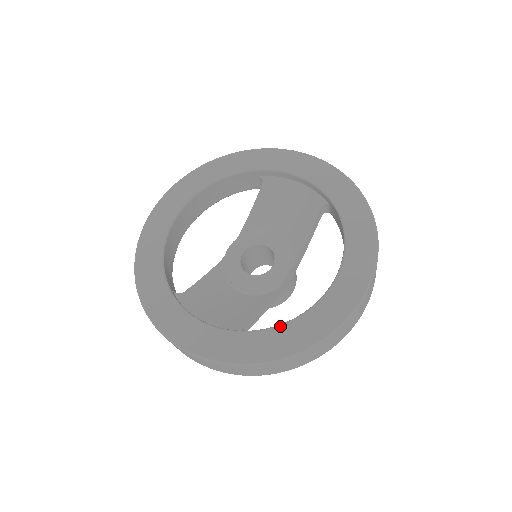
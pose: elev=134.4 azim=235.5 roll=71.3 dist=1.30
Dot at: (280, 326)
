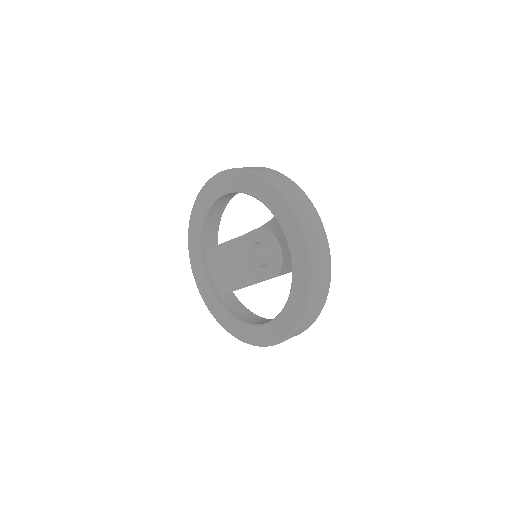
Dot at: (231, 317)
